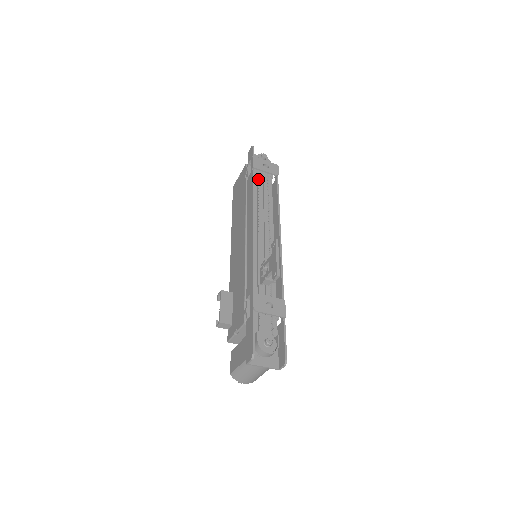
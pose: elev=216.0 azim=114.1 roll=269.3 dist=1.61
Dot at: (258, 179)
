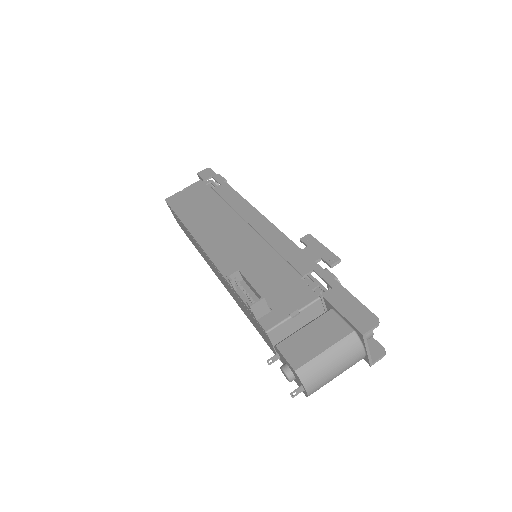
Dot at: occluded
